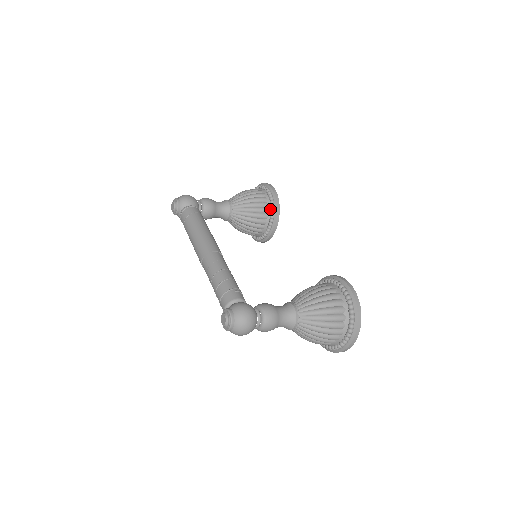
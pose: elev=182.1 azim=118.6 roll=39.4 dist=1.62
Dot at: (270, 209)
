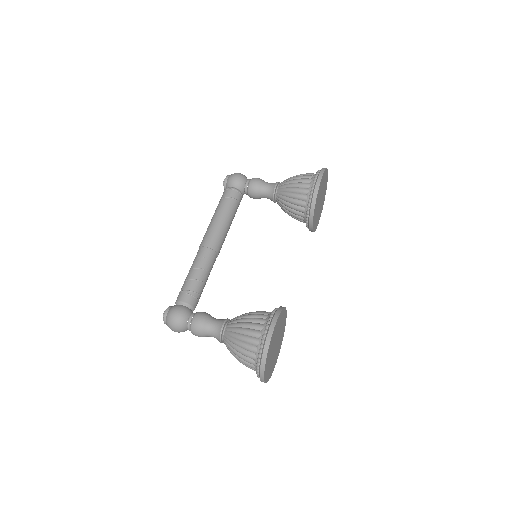
Dot at: (307, 204)
